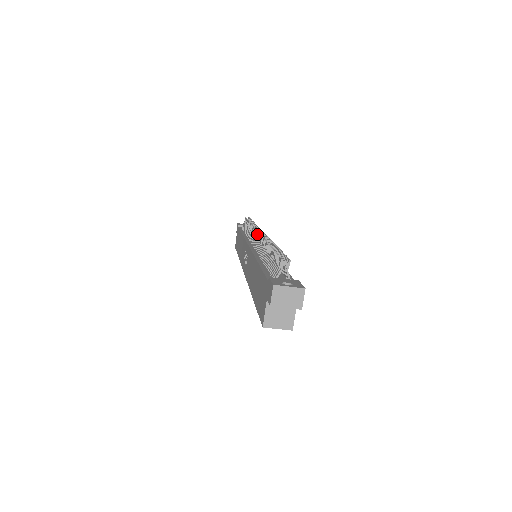
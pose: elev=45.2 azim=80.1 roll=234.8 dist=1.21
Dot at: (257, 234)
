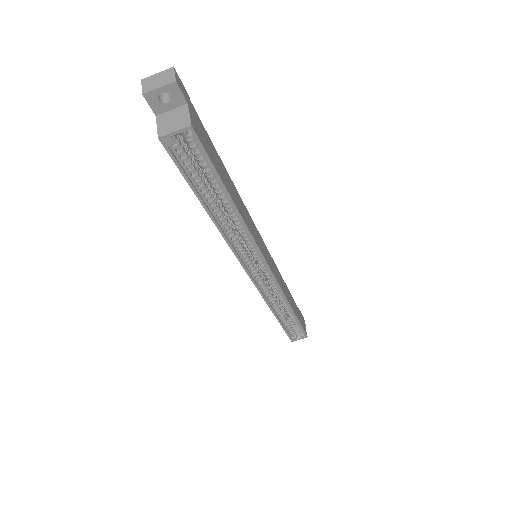
Dot at: occluded
